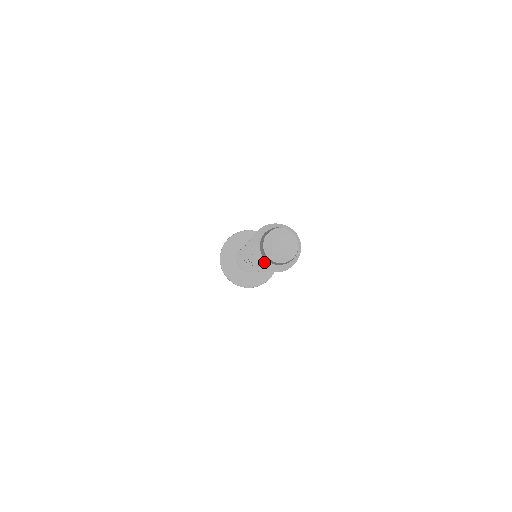
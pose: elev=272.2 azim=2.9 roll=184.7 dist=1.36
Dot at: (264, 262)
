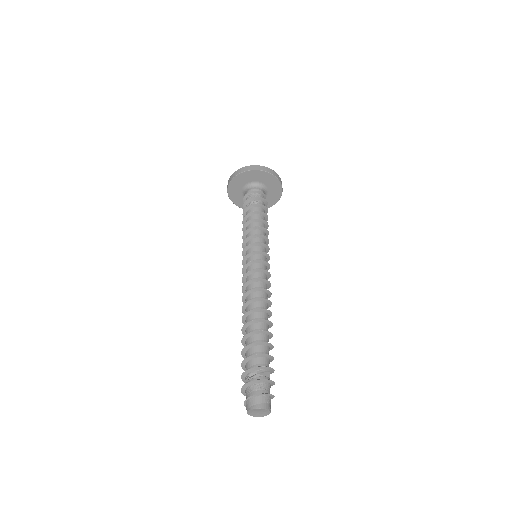
Dot at: occluded
